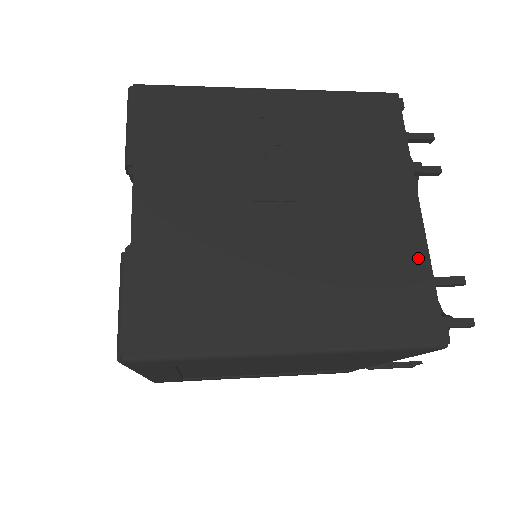
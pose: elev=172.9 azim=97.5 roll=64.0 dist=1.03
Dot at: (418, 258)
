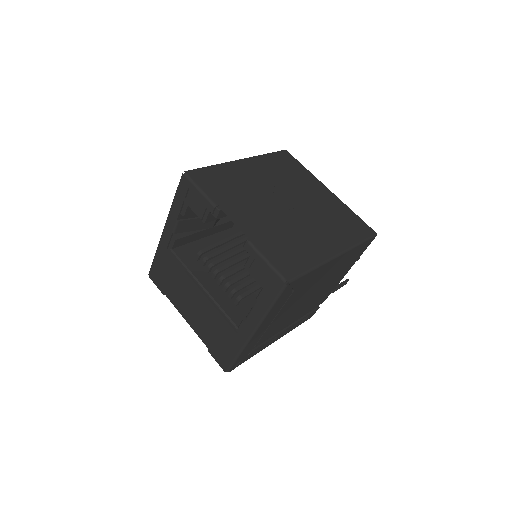
Dot at: (344, 208)
